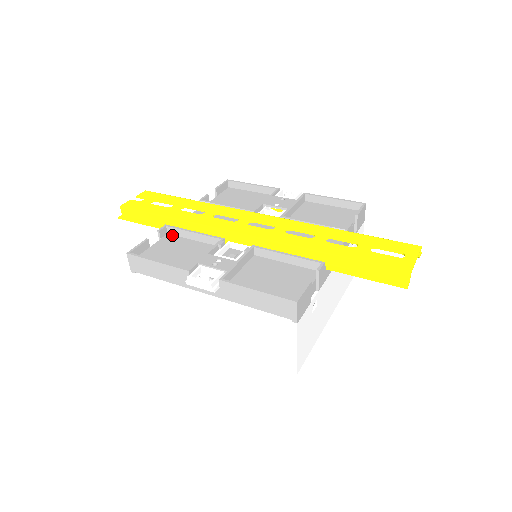
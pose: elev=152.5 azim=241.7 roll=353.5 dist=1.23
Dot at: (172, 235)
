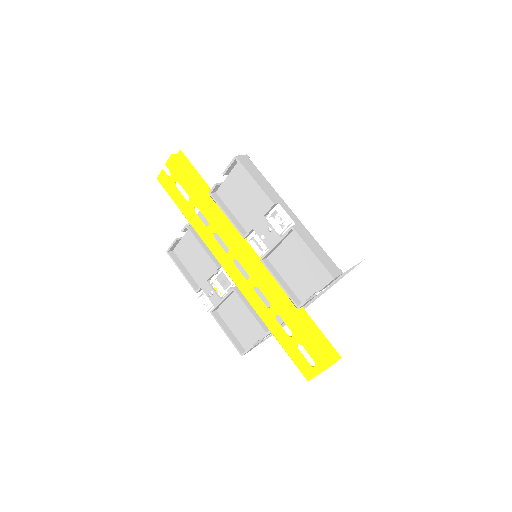
Dot at: (193, 230)
